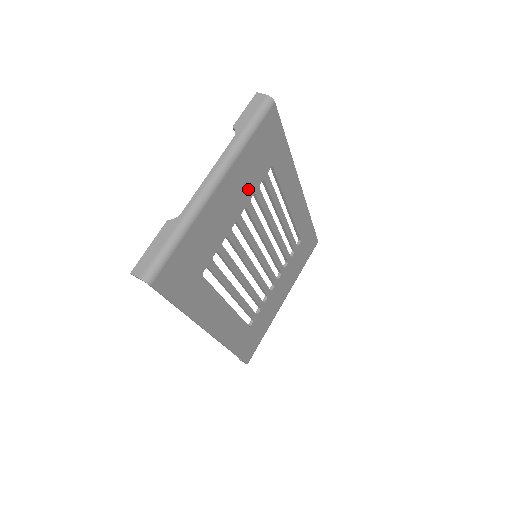
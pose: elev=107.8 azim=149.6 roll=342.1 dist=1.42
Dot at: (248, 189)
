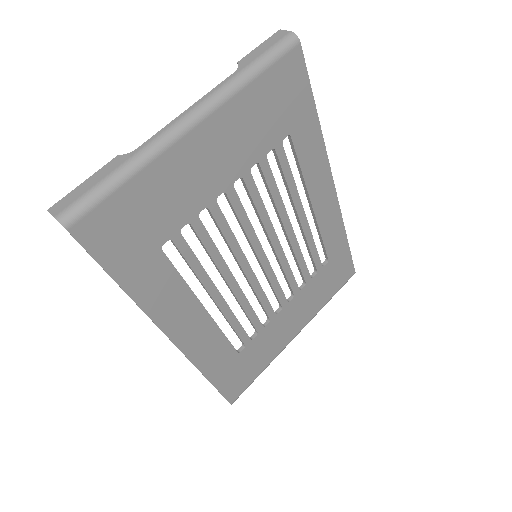
Dot at: (248, 152)
